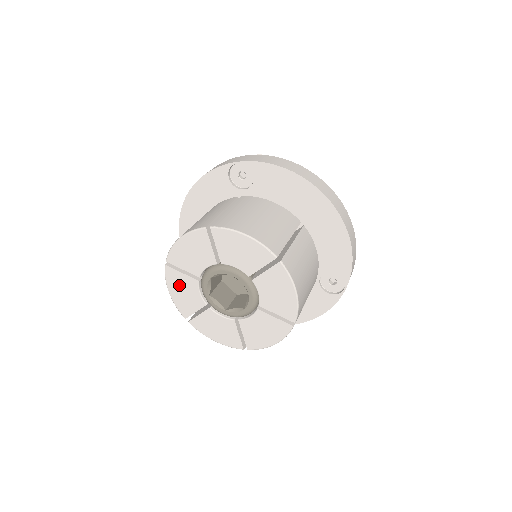
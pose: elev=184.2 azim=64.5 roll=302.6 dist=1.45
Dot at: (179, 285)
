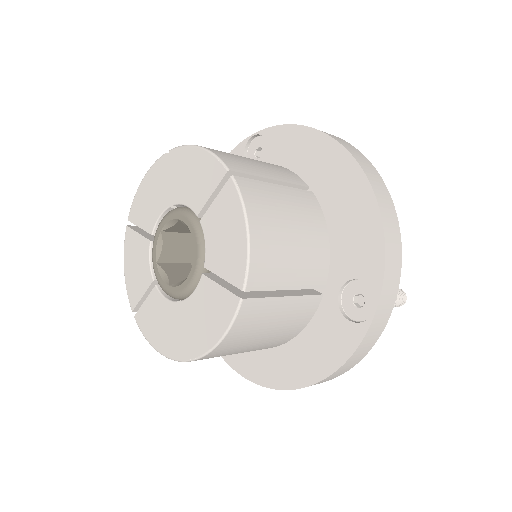
Dot at: (133, 254)
